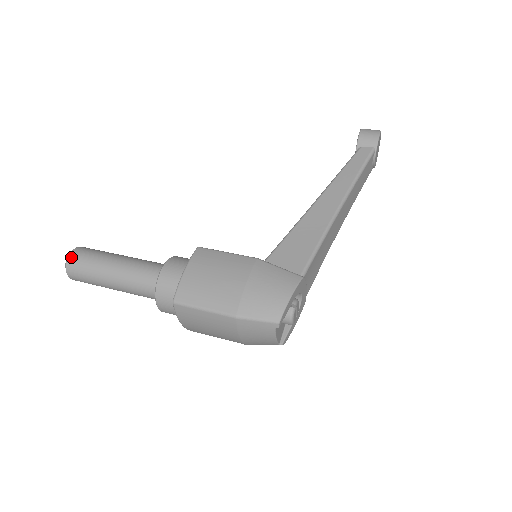
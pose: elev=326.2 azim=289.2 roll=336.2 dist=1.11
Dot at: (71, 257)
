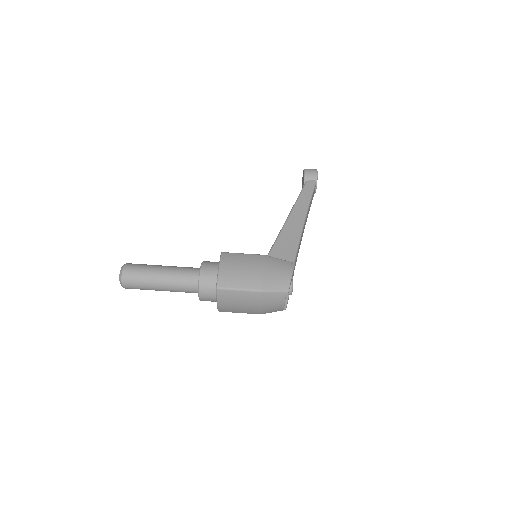
Dot at: (125, 270)
